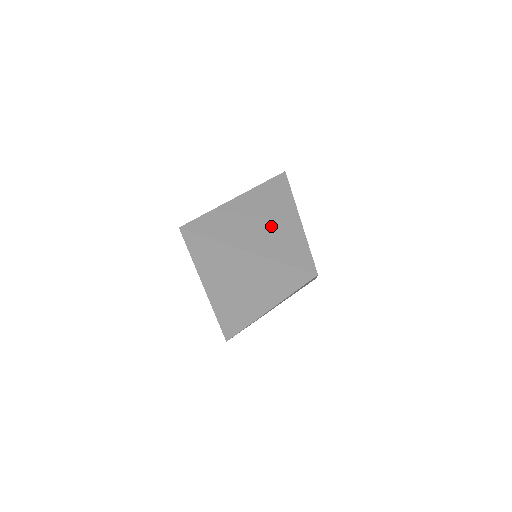
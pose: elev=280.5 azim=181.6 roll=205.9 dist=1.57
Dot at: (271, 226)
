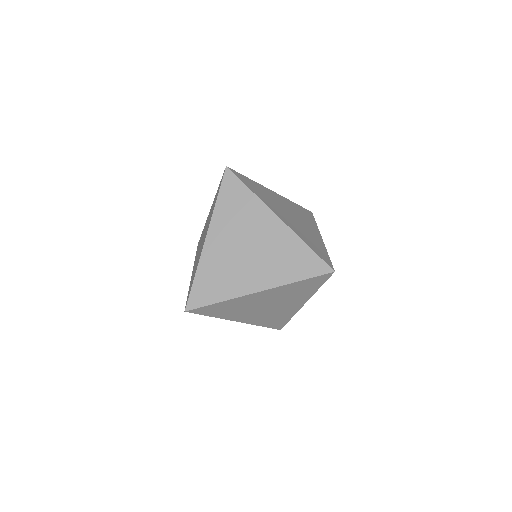
Dot at: (300, 223)
